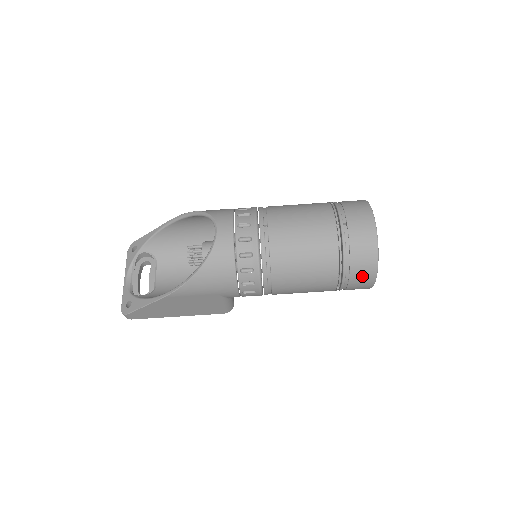
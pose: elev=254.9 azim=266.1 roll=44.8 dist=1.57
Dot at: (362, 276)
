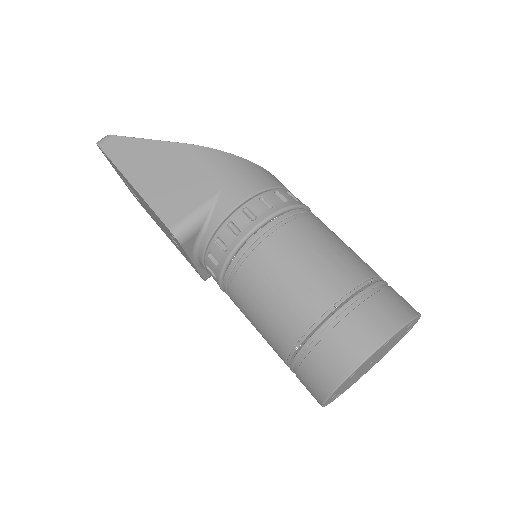
Dot at: (379, 315)
